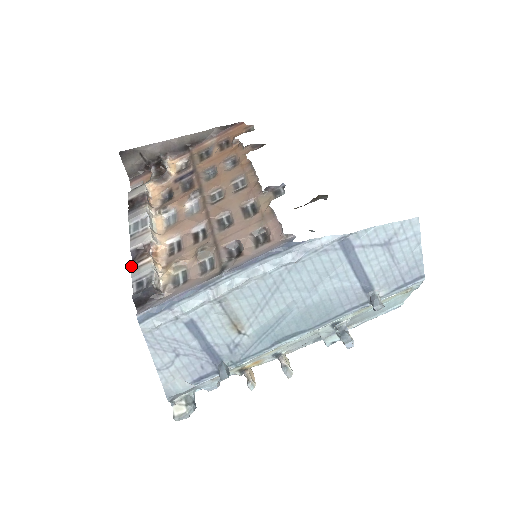
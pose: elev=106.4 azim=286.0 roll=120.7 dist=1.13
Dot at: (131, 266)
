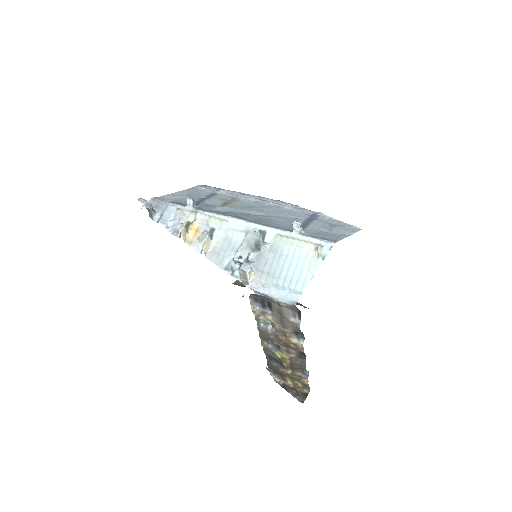
Dot at: occluded
